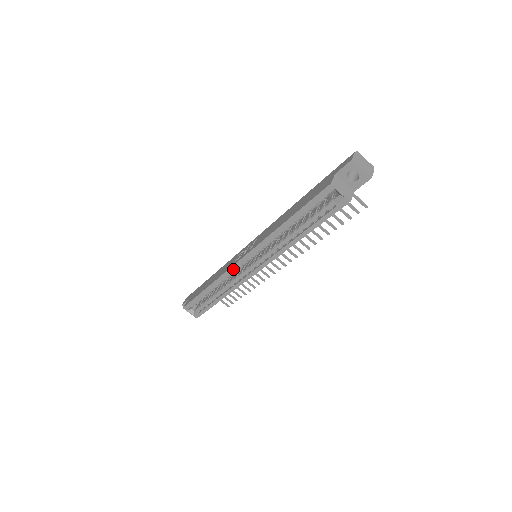
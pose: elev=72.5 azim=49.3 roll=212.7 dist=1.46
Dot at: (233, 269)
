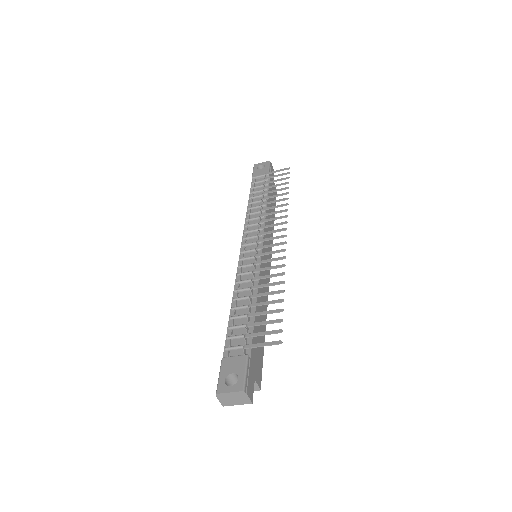
Dot at: occluded
